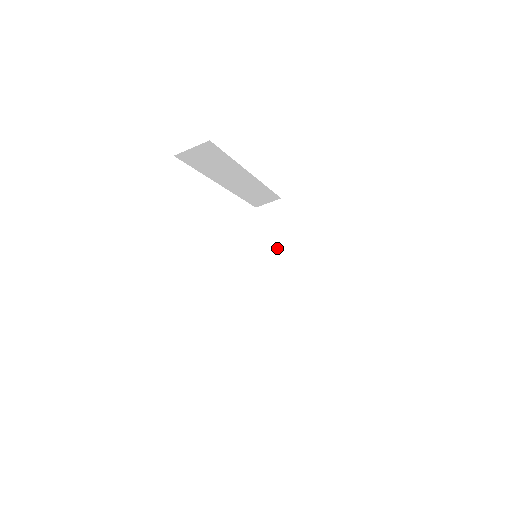
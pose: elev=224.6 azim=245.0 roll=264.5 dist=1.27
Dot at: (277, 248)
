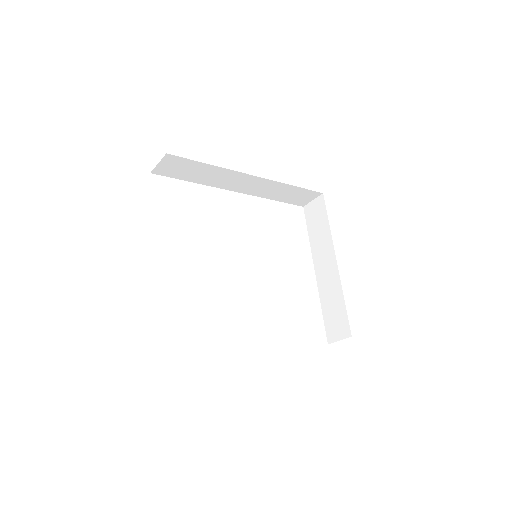
Dot at: (319, 246)
